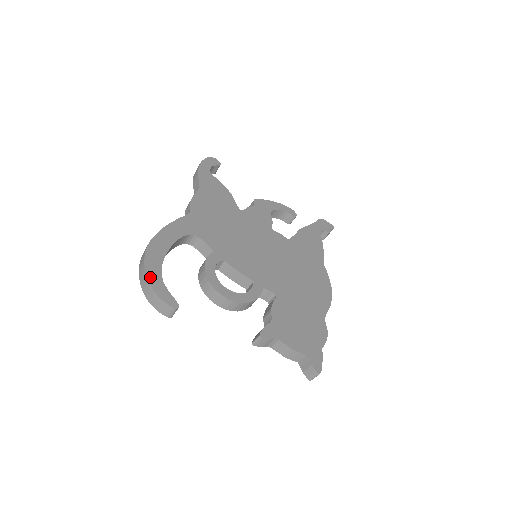
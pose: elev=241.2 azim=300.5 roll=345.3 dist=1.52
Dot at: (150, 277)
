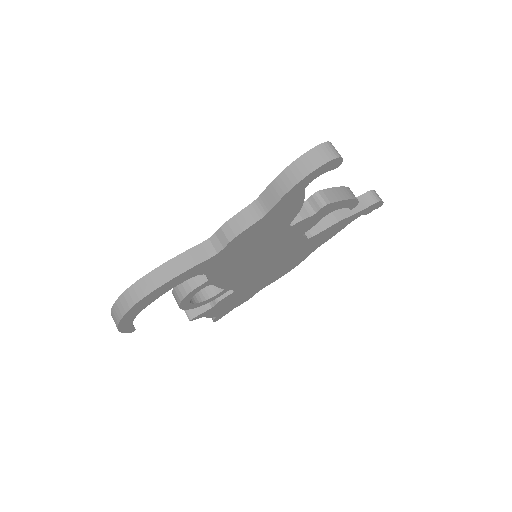
Dot at: (122, 324)
